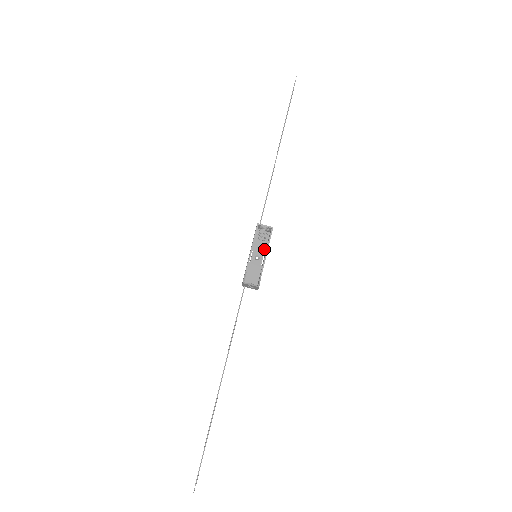
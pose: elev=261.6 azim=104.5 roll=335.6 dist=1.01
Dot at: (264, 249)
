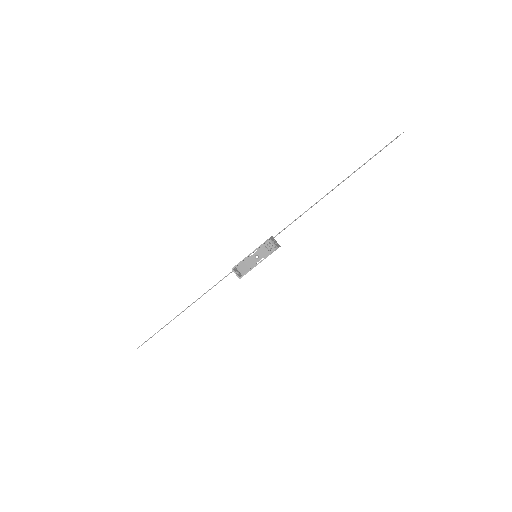
Dot at: (266, 255)
